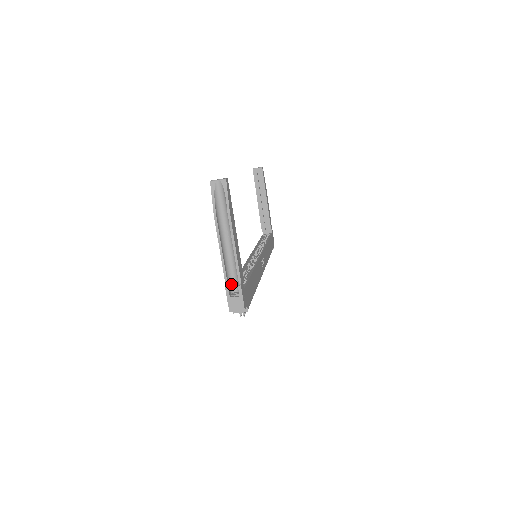
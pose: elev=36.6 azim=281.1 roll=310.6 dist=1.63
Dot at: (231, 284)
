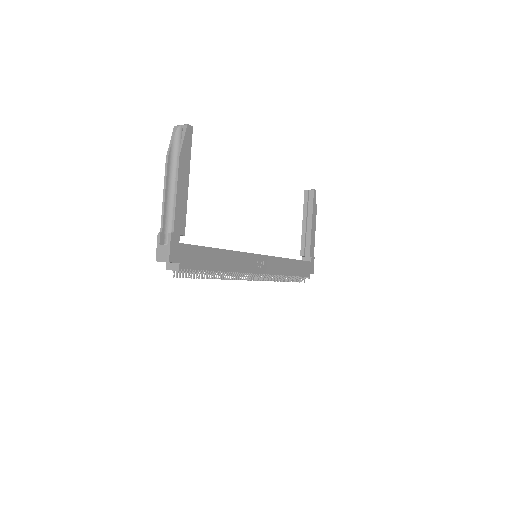
Dot at: occluded
